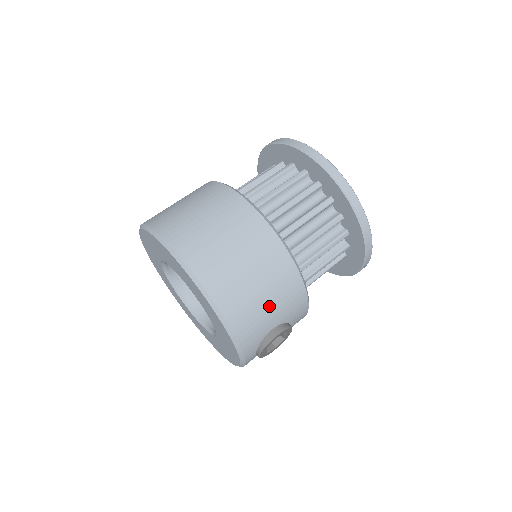
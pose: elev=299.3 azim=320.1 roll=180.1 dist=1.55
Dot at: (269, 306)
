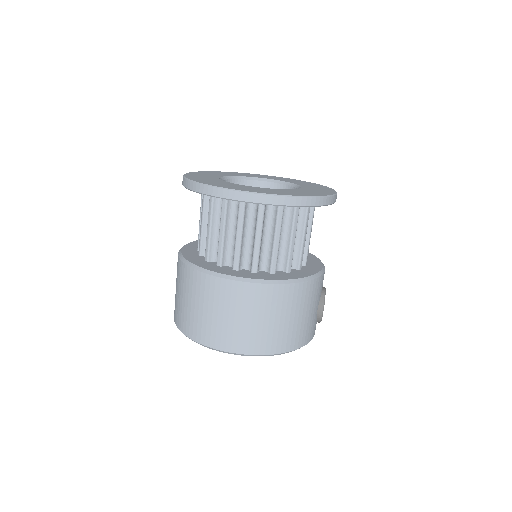
Dot at: (308, 314)
